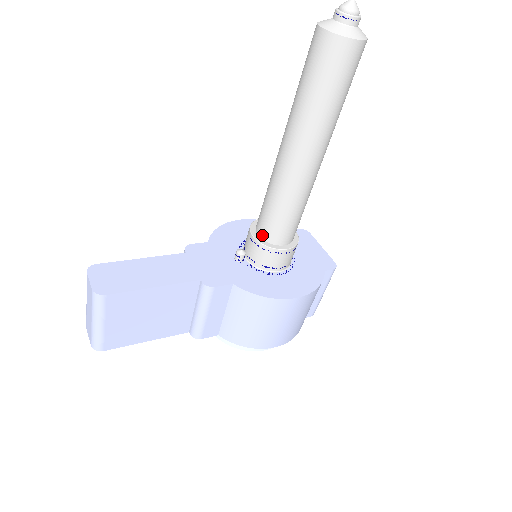
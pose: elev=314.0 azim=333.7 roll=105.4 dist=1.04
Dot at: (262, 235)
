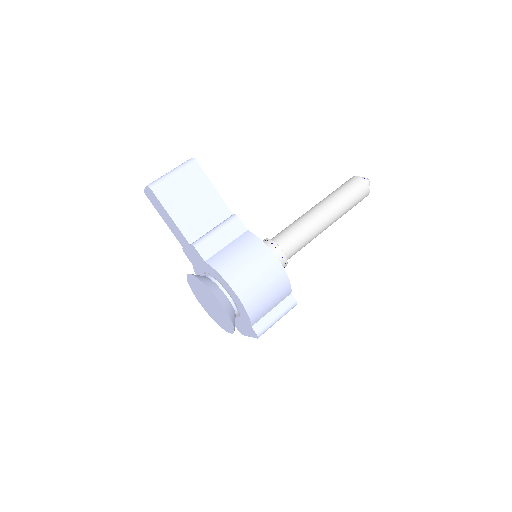
Dot at: occluded
